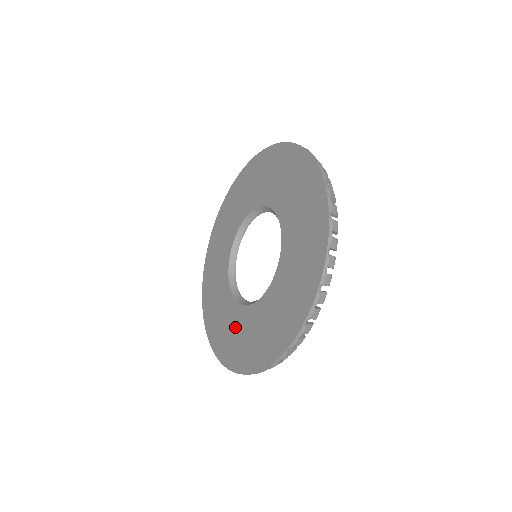
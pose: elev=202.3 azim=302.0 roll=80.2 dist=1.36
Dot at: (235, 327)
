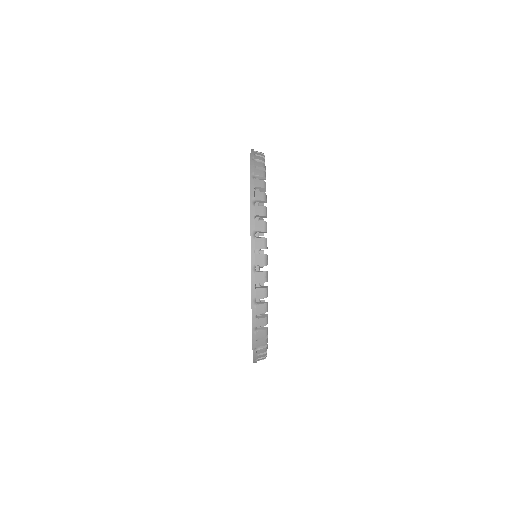
Dot at: occluded
